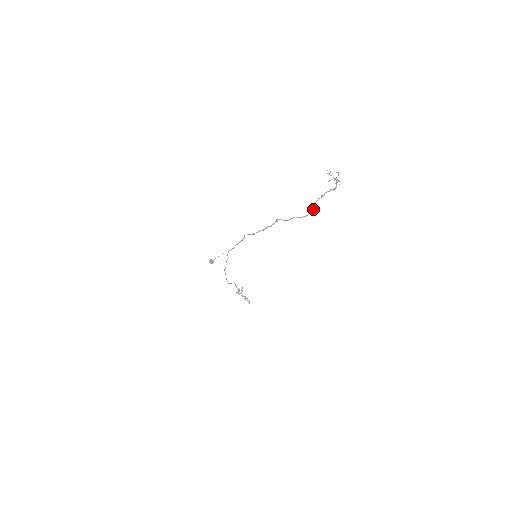
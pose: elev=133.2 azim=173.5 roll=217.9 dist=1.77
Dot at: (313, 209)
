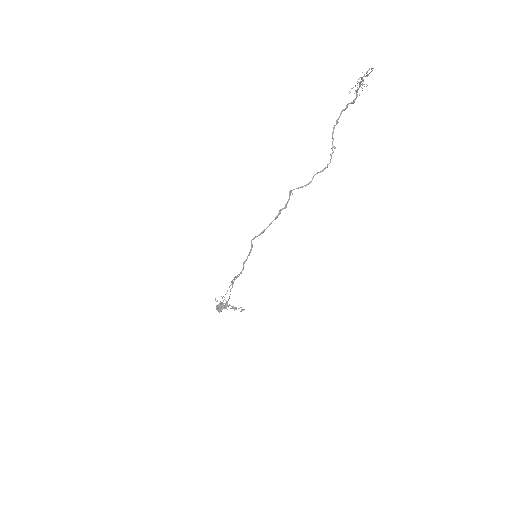
Dot at: occluded
